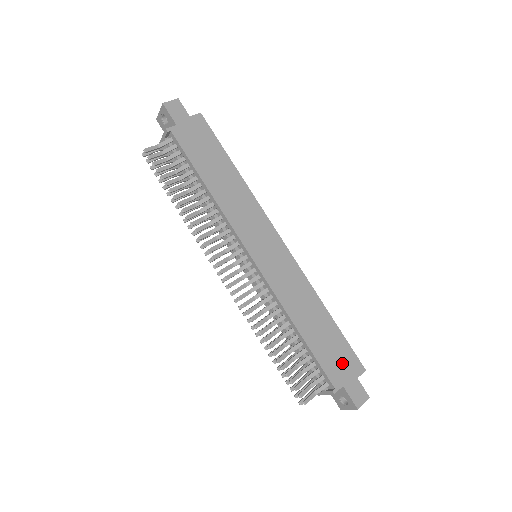
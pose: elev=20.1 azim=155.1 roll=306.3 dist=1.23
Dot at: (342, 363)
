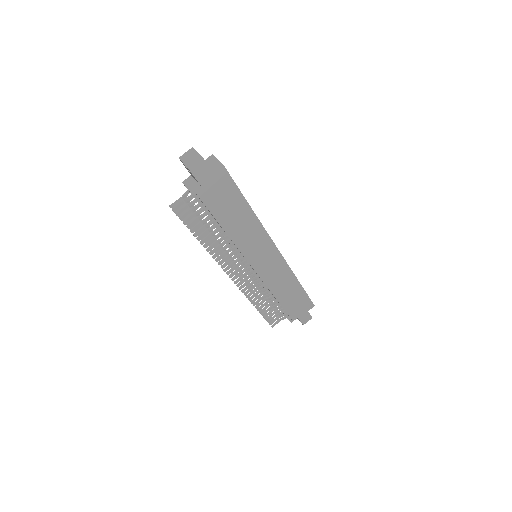
Dot at: (301, 307)
